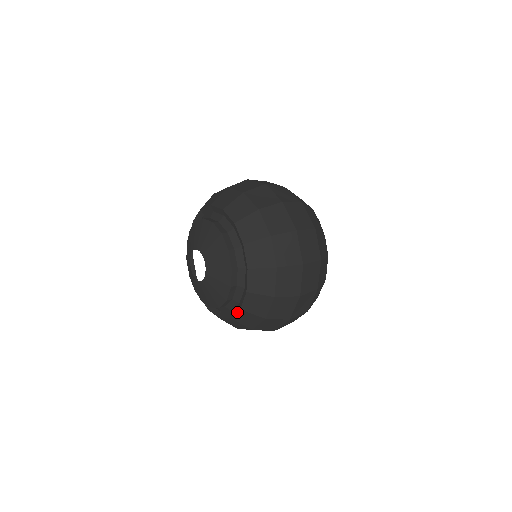
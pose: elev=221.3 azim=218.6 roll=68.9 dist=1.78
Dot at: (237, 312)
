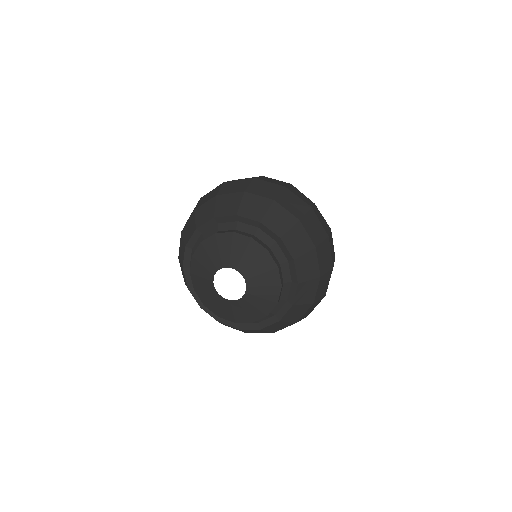
Dot at: (254, 329)
